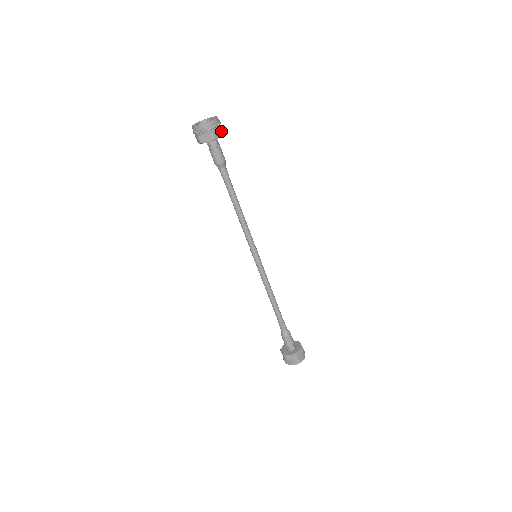
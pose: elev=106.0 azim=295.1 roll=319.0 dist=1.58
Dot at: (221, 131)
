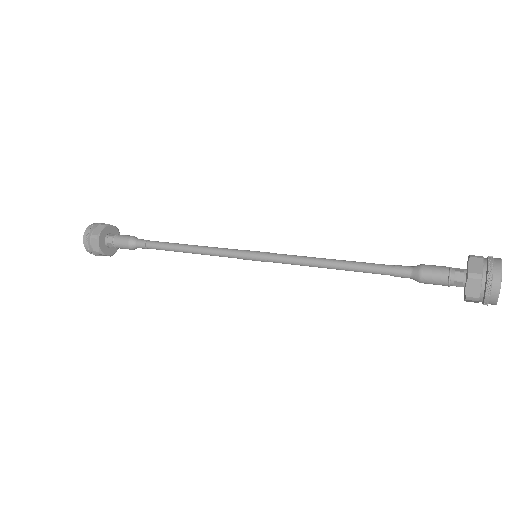
Dot at: (113, 227)
